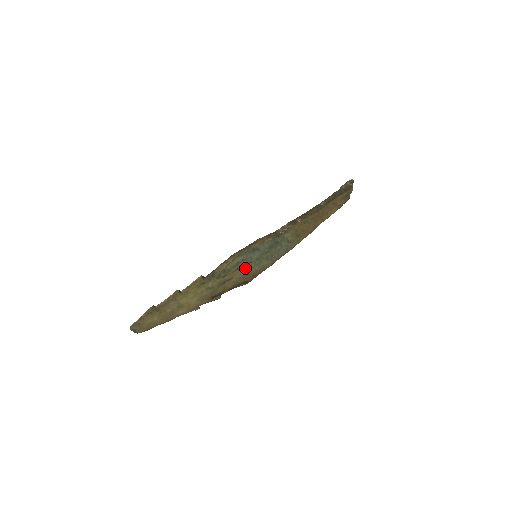
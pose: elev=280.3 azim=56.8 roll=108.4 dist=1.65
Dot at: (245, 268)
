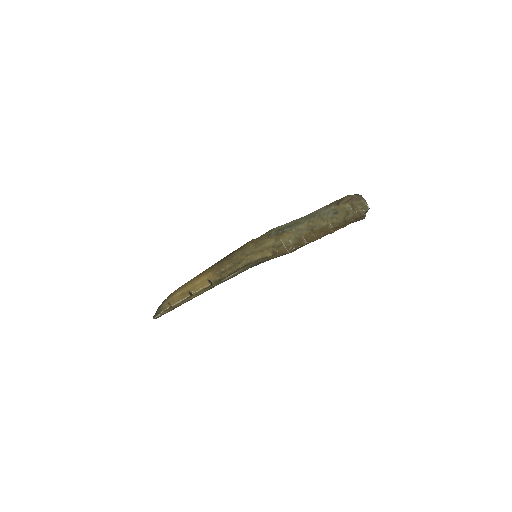
Dot at: occluded
